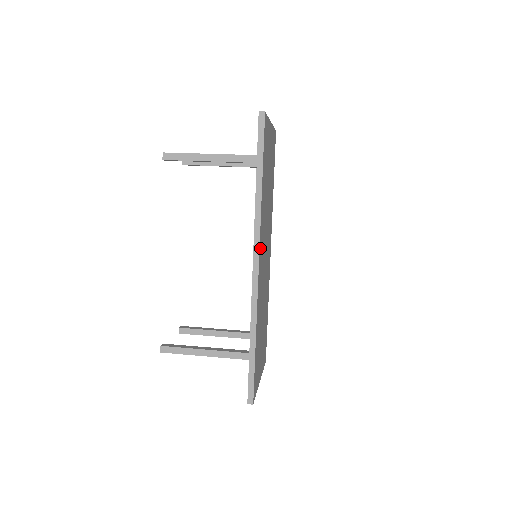
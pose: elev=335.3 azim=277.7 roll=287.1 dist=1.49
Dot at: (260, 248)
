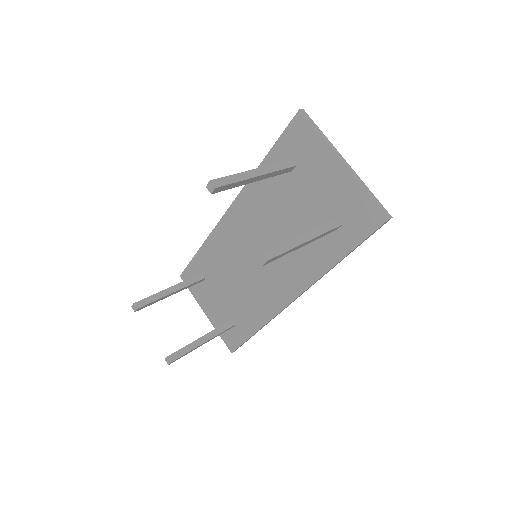
Dot at: occluded
